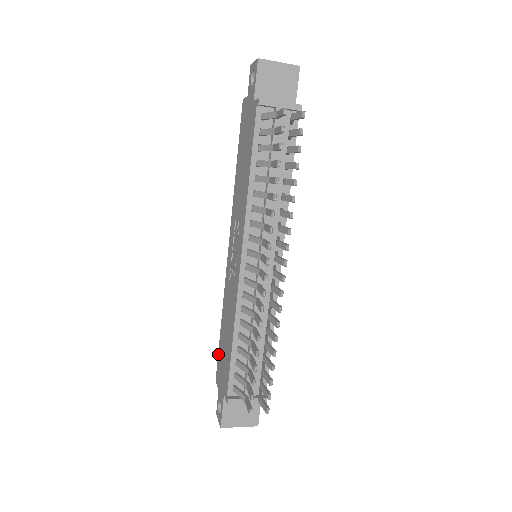
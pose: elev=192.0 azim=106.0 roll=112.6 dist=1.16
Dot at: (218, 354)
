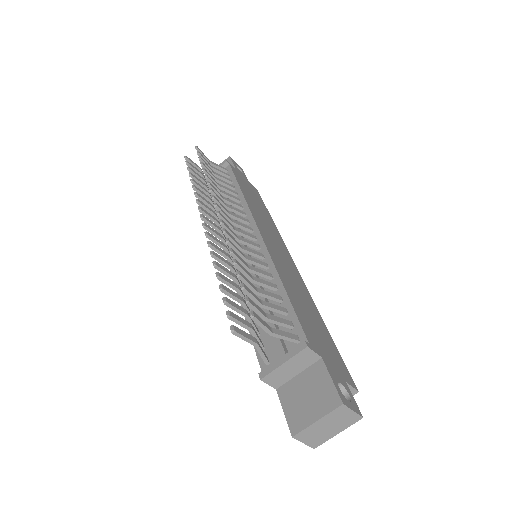
Dot at: occluded
